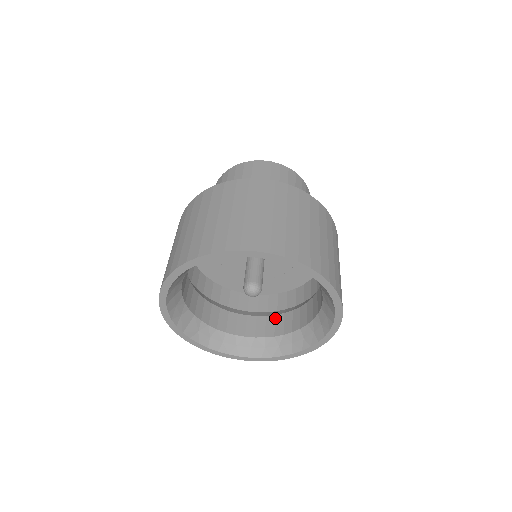
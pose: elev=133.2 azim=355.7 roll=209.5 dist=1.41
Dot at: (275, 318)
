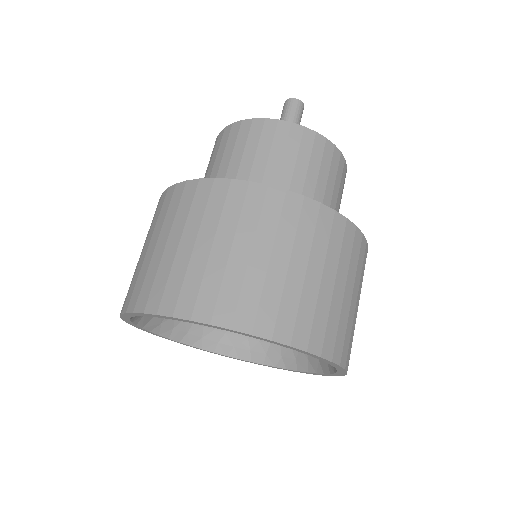
Dot at: occluded
